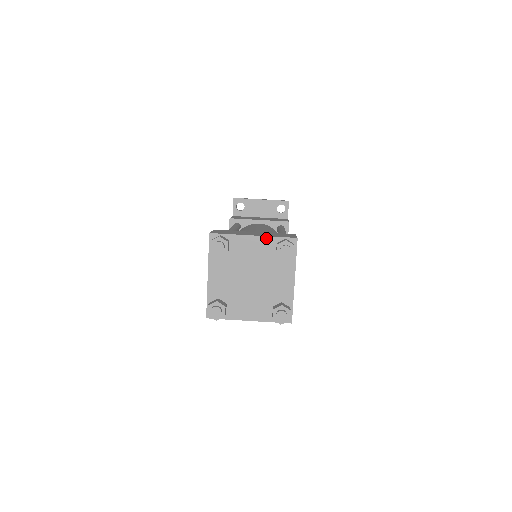
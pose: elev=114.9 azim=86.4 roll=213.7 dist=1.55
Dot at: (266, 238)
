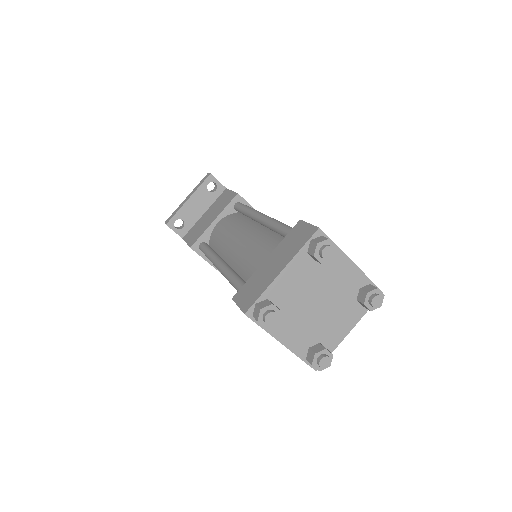
Dot at: (294, 260)
